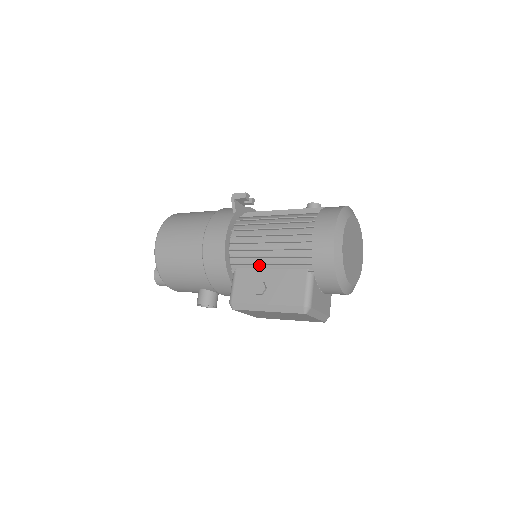
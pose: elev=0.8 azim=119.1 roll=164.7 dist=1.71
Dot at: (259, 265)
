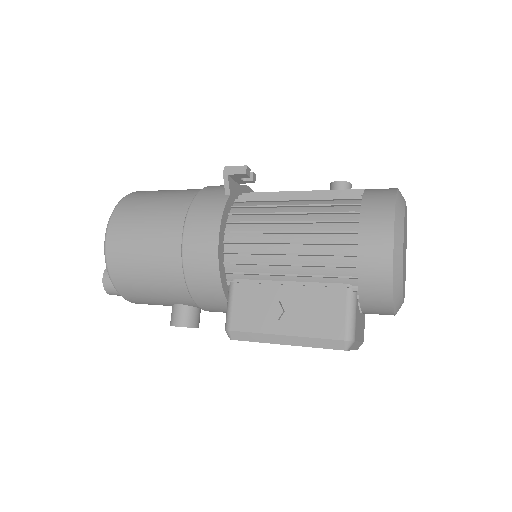
Dot at: (271, 276)
